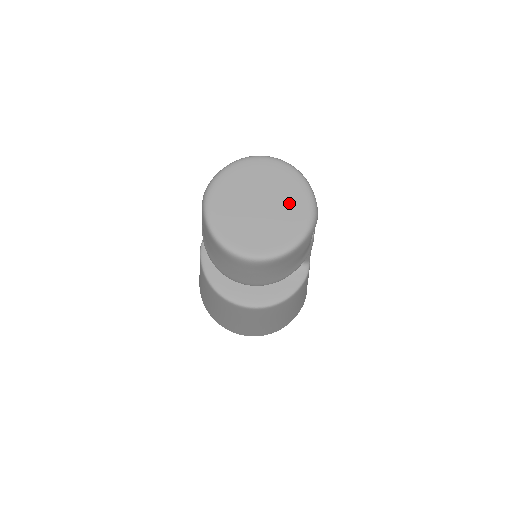
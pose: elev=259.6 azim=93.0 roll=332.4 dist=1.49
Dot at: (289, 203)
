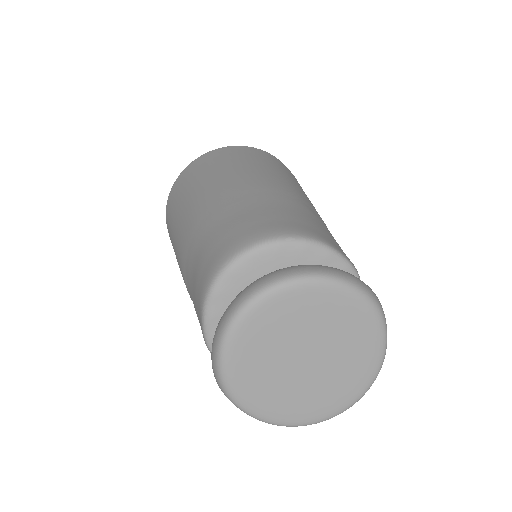
Dot at: (340, 328)
